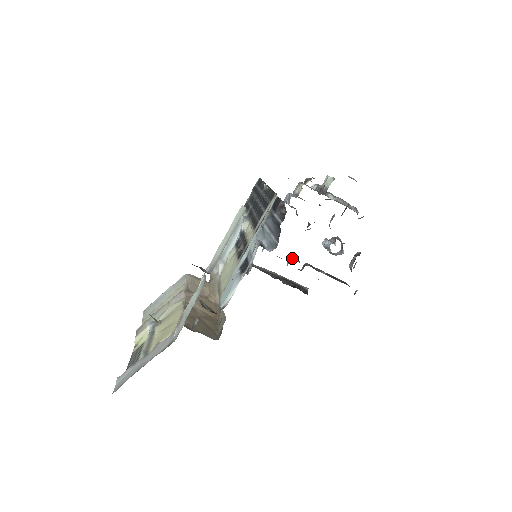
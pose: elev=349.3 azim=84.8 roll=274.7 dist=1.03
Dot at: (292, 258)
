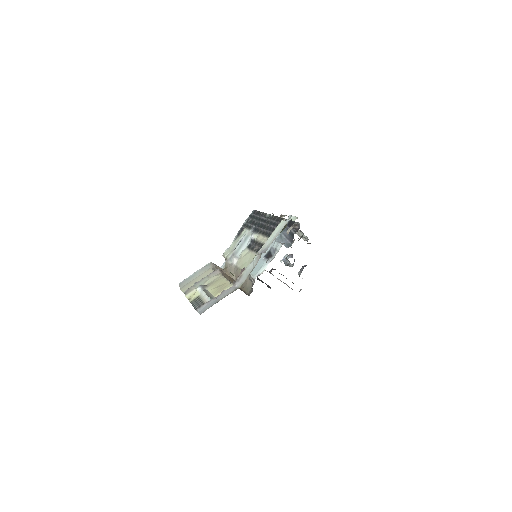
Dot at: occluded
